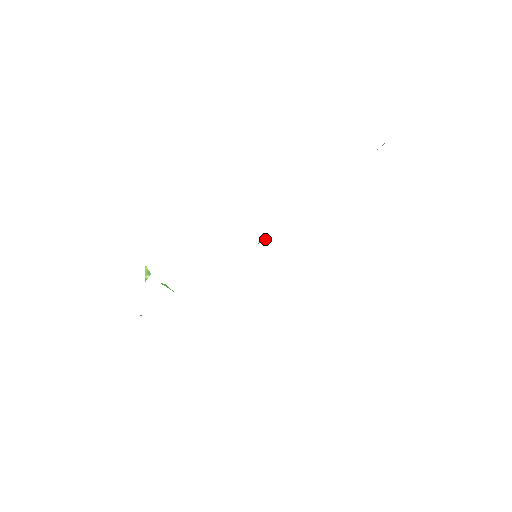
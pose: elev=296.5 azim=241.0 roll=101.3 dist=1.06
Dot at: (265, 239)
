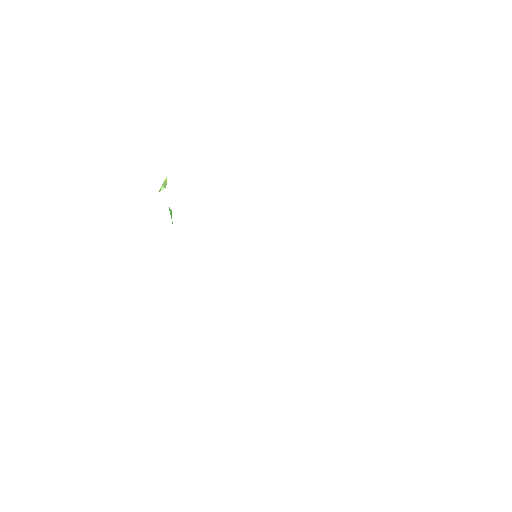
Dot at: occluded
